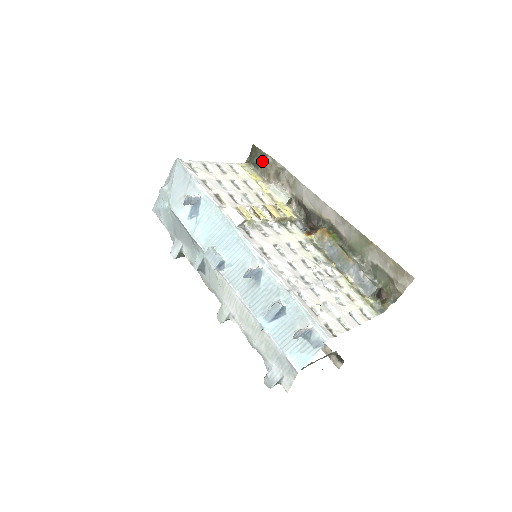
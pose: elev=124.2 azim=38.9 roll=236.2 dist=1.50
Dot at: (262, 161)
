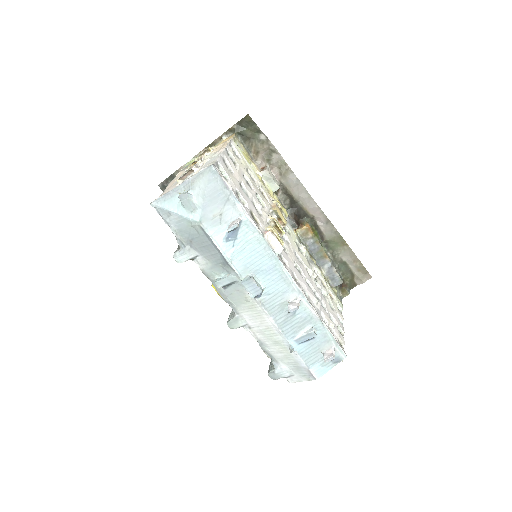
Dot at: (253, 135)
